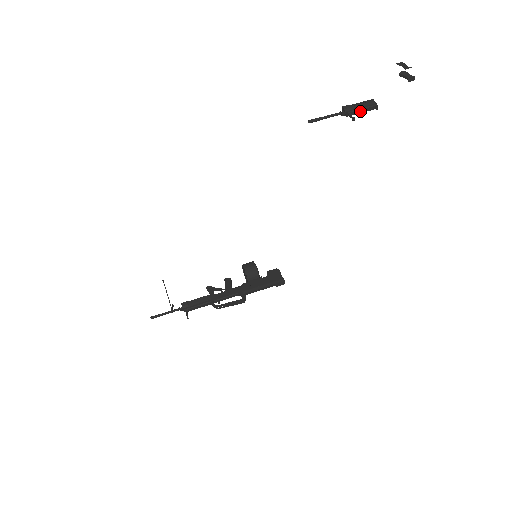
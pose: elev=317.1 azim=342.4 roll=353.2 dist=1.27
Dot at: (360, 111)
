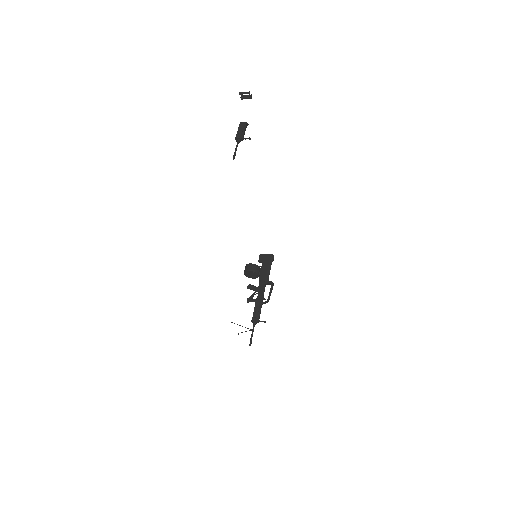
Dot at: (244, 133)
